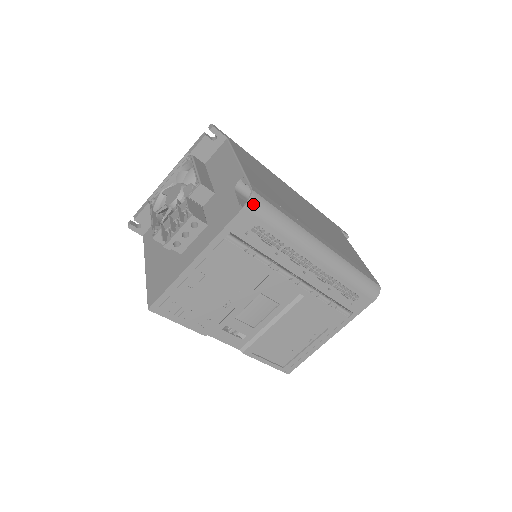
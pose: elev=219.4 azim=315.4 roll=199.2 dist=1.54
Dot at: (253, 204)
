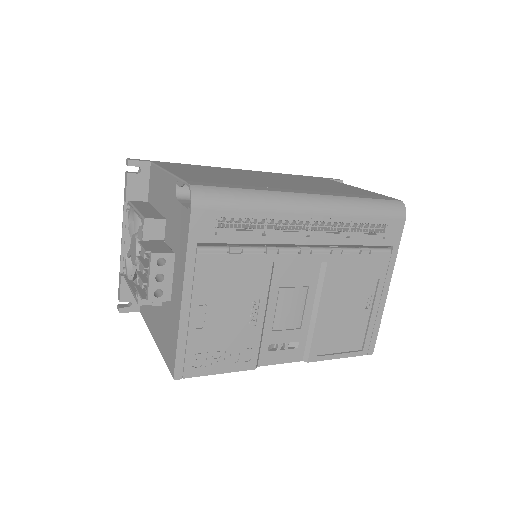
Dot at: (199, 198)
